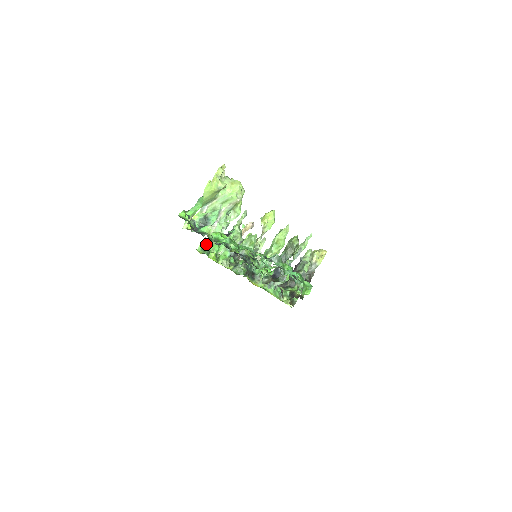
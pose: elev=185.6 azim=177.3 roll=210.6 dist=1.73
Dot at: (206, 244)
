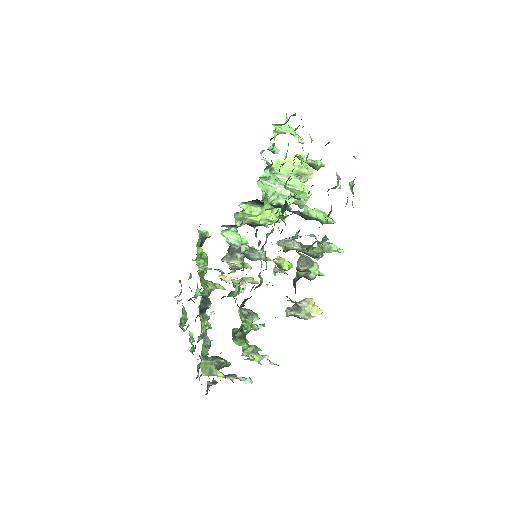
Dot at: occluded
